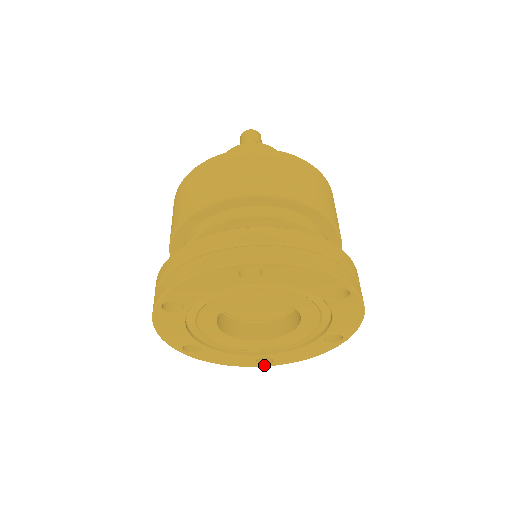
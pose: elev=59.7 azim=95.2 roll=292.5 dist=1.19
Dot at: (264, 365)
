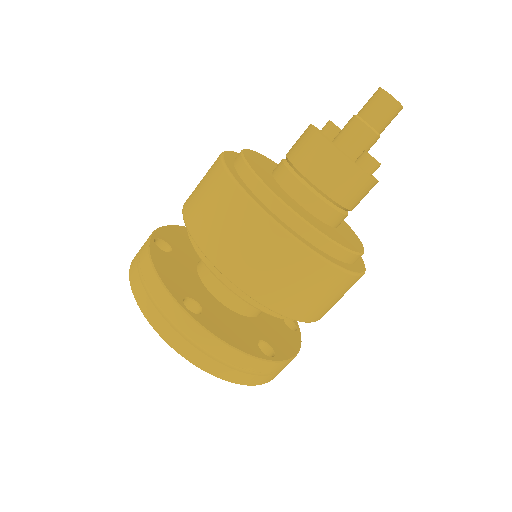
Dot at: occluded
